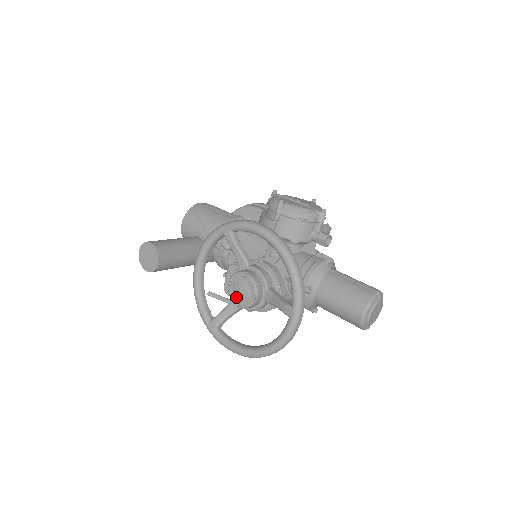
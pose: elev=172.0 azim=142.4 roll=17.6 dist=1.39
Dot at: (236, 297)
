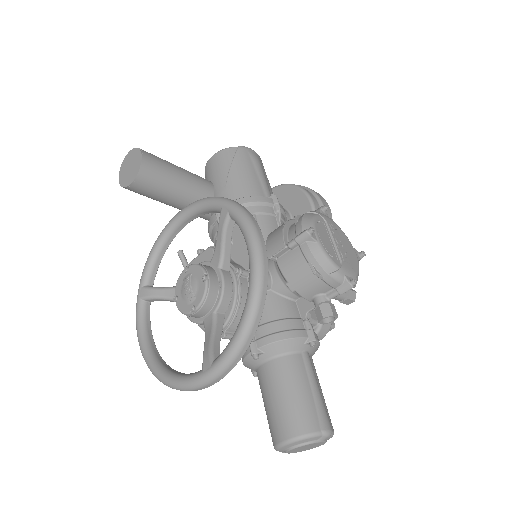
Dot at: (180, 290)
